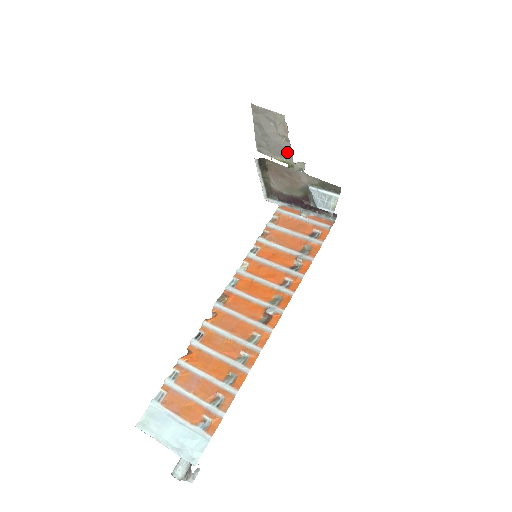
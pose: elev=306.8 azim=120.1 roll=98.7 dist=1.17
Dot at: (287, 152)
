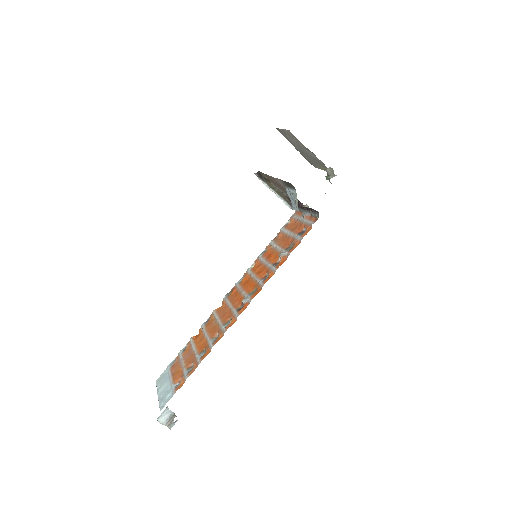
Dot at: (319, 161)
